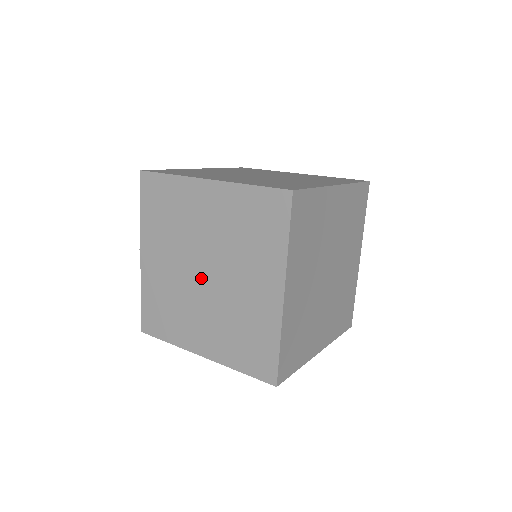
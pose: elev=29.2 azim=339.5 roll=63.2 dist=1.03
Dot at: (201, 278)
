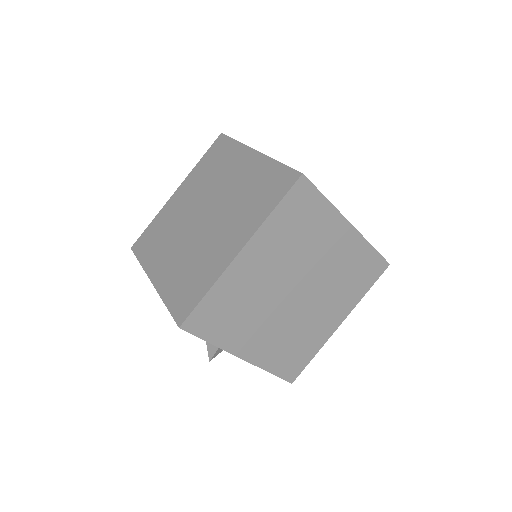
Dot at: (198, 220)
